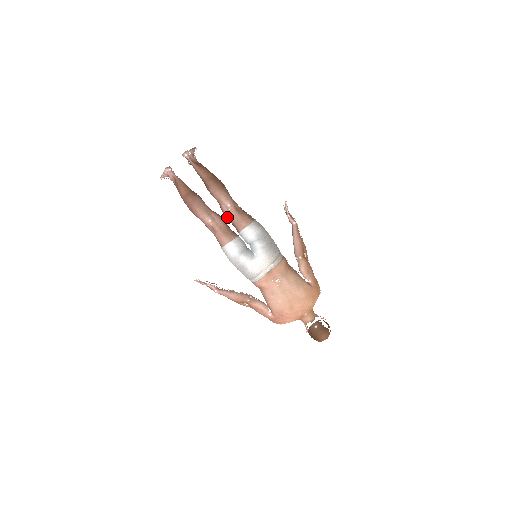
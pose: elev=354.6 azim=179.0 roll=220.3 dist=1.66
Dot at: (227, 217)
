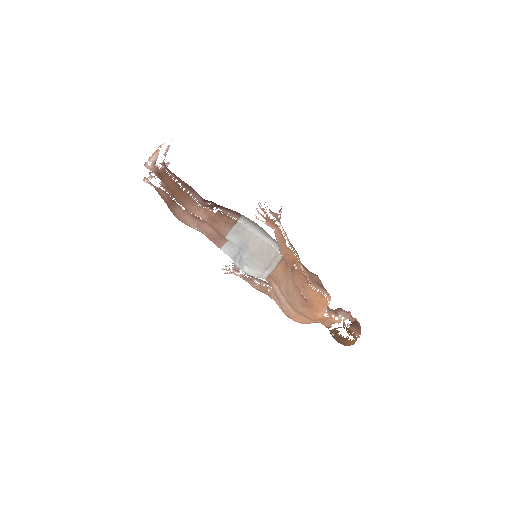
Dot at: occluded
